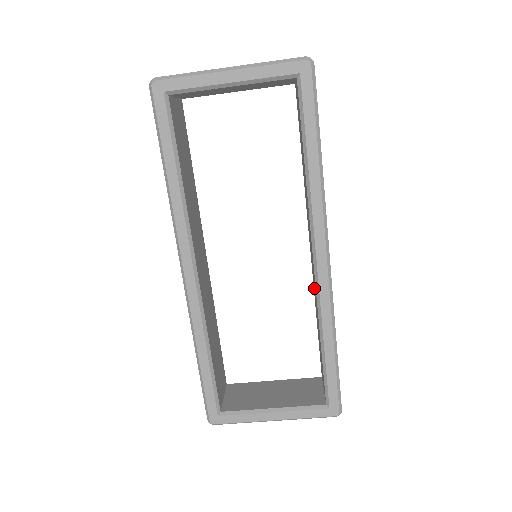
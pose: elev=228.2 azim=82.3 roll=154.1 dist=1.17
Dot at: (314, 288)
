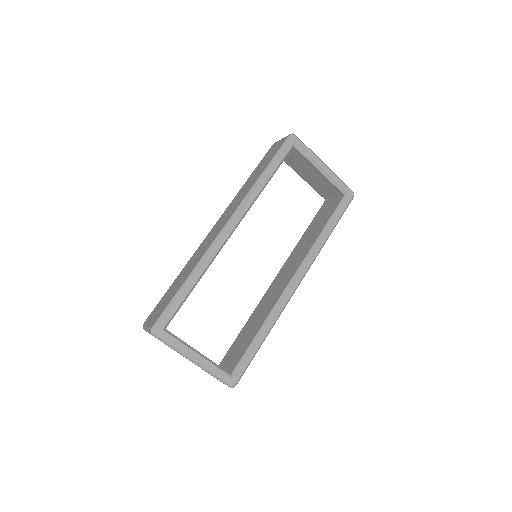
Dot at: (266, 301)
